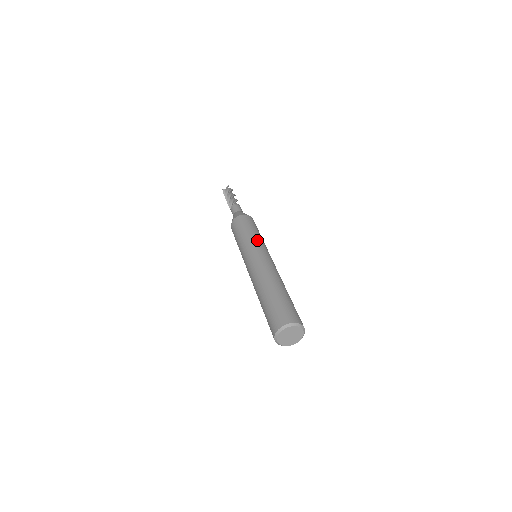
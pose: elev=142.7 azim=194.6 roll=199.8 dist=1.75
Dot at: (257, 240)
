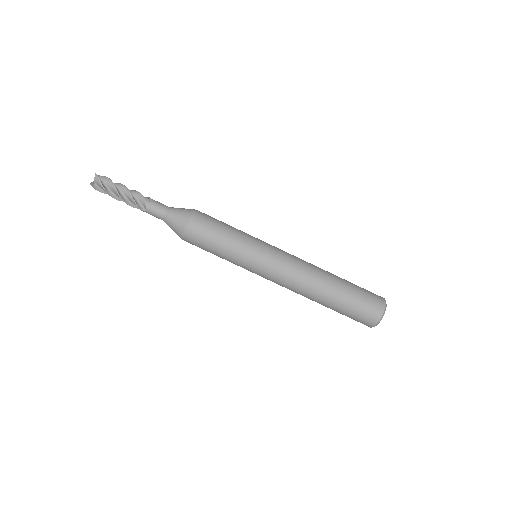
Dot at: (252, 239)
